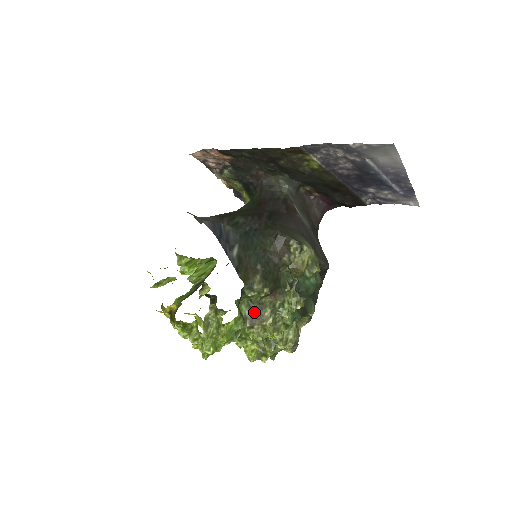
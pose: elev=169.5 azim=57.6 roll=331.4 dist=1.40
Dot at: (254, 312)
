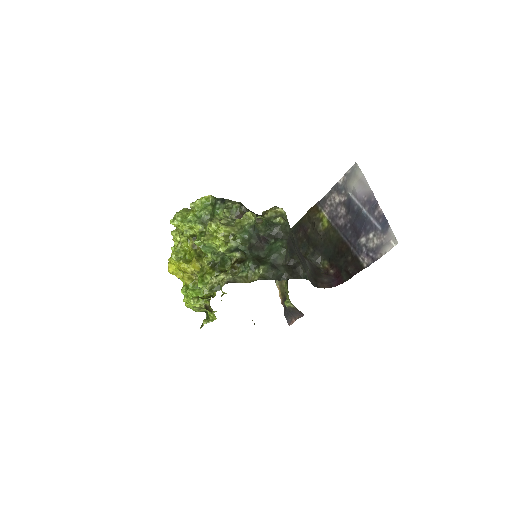
Dot at: occluded
